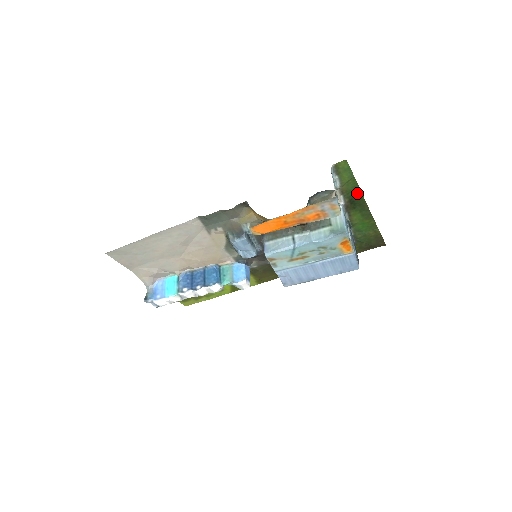
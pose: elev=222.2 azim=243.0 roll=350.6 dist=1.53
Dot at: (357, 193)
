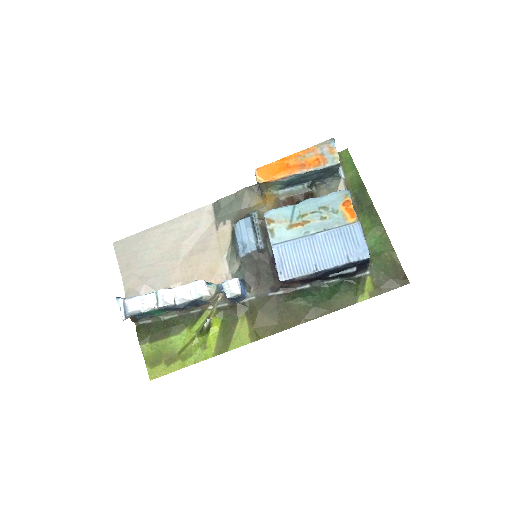
Dot at: (362, 190)
